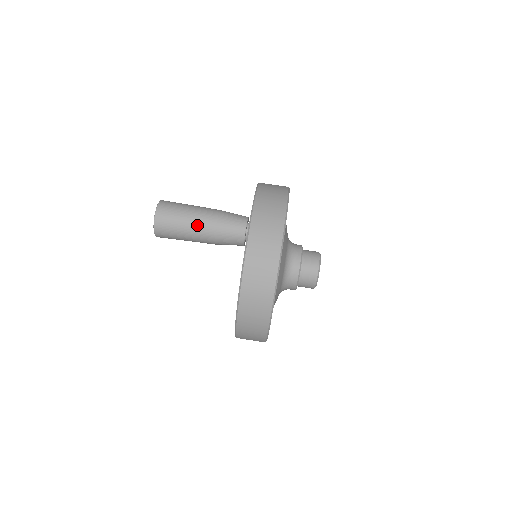
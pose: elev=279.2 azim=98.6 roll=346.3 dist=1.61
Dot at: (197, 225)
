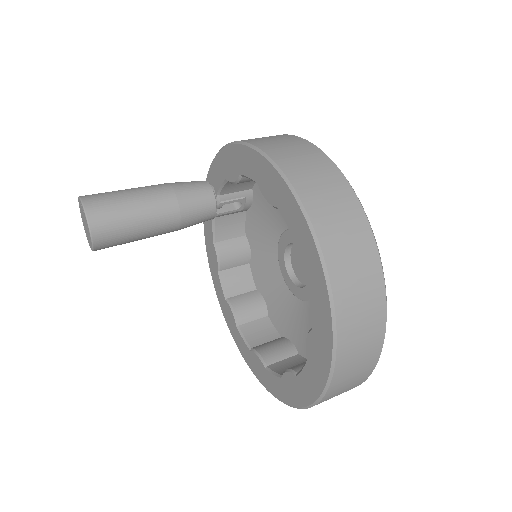
Dot at: occluded
